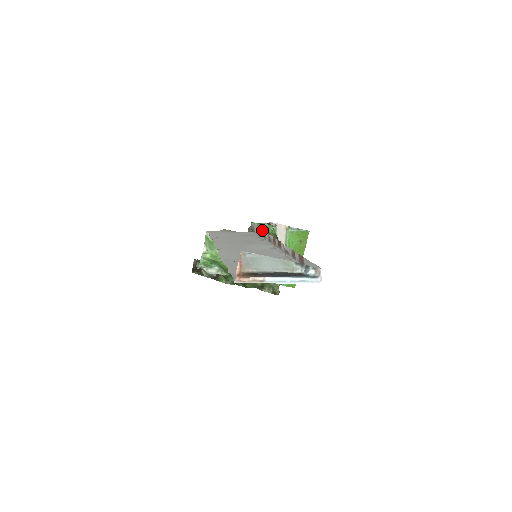
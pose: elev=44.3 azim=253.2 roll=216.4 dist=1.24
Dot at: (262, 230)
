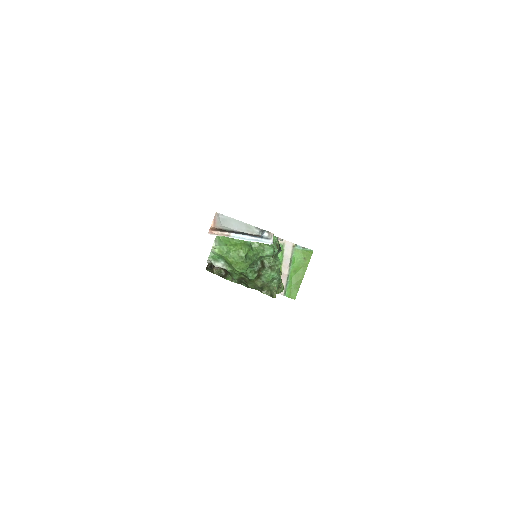
Dot at: occluded
